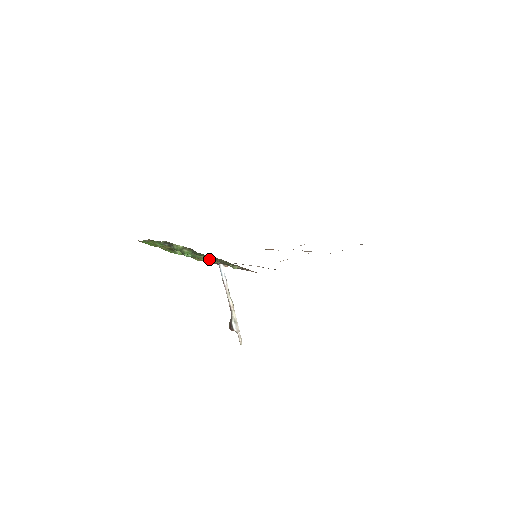
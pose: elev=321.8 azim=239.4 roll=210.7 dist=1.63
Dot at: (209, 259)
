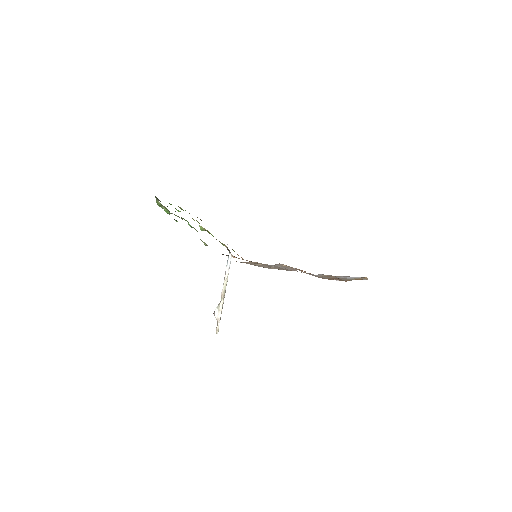
Dot at: occluded
